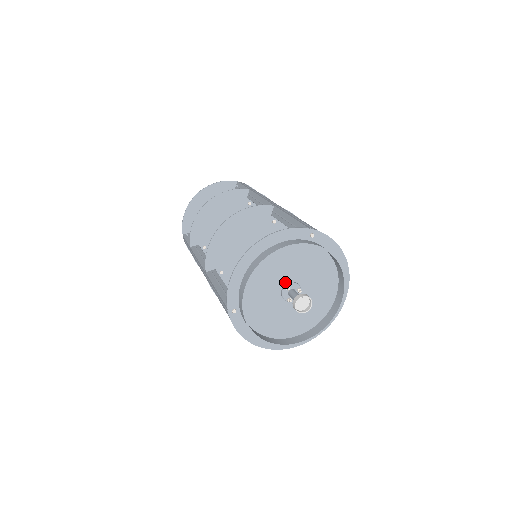
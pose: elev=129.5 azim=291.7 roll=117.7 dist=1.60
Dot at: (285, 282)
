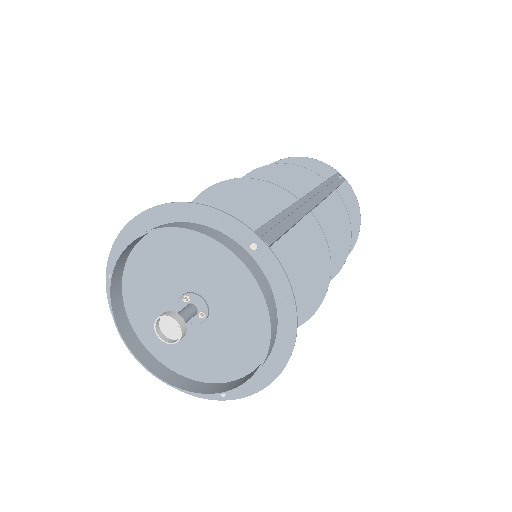
Dot at: (191, 288)
